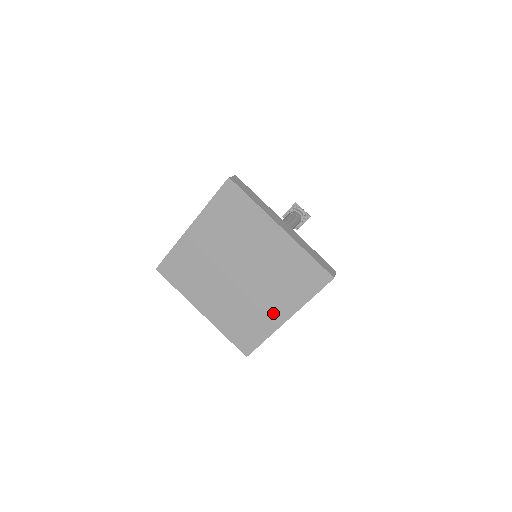
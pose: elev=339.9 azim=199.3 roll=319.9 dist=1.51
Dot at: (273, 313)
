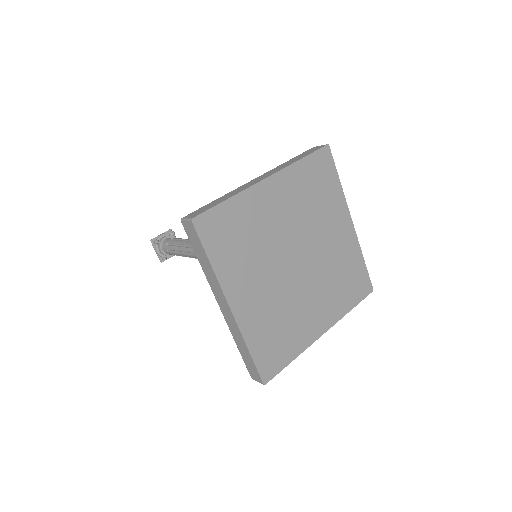
Dot at: (314, 322)
